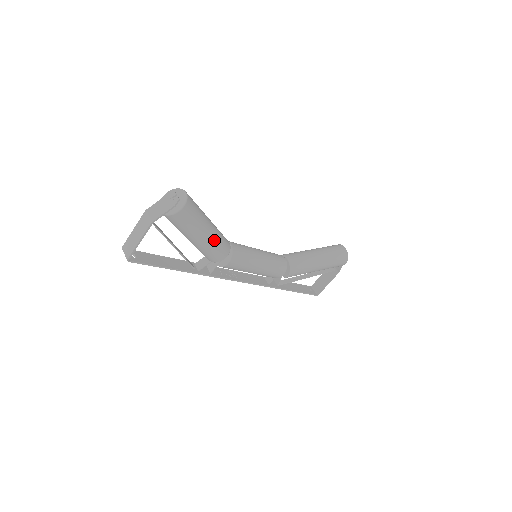
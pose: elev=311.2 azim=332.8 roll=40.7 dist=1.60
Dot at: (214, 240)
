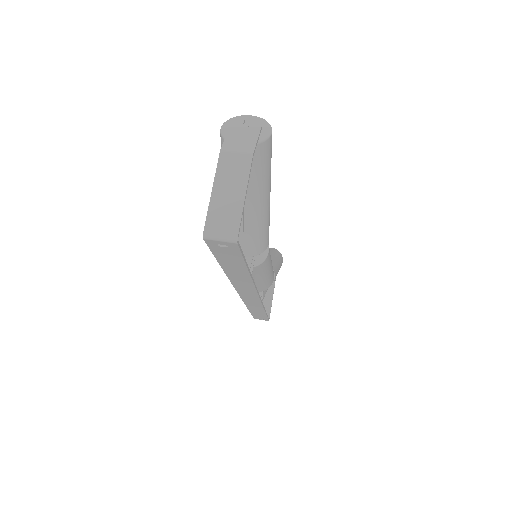
Dot at: occluded
